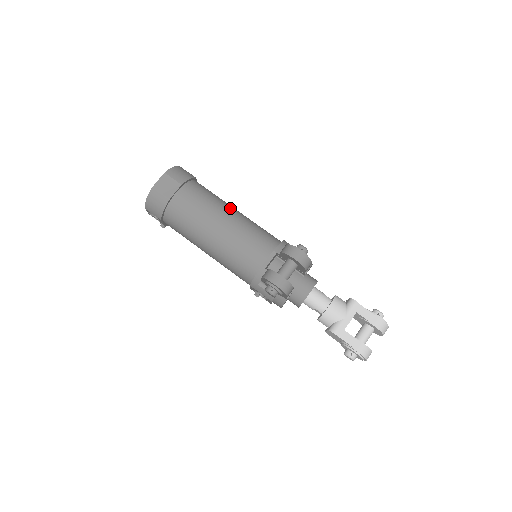
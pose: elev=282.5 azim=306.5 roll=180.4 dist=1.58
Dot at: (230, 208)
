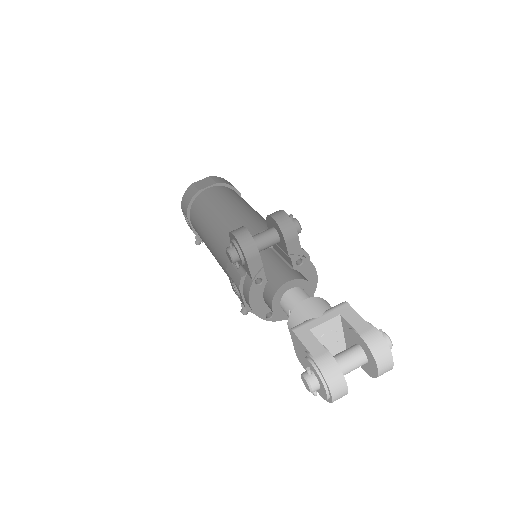
Dot at: occluded
